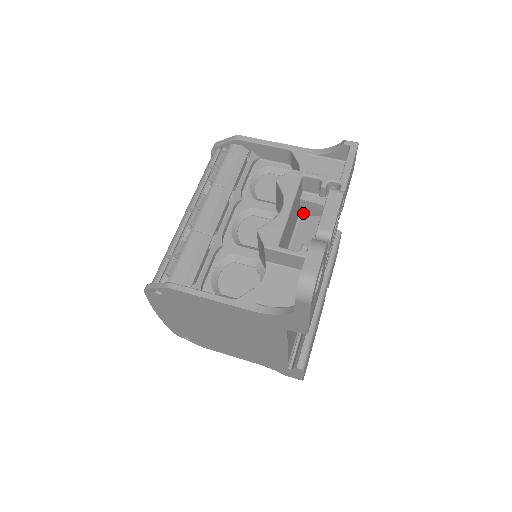
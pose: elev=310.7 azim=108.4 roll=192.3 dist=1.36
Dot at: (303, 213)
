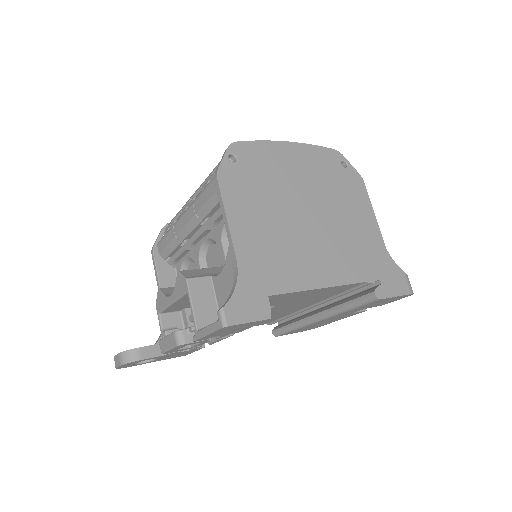
Dot at: occluded
